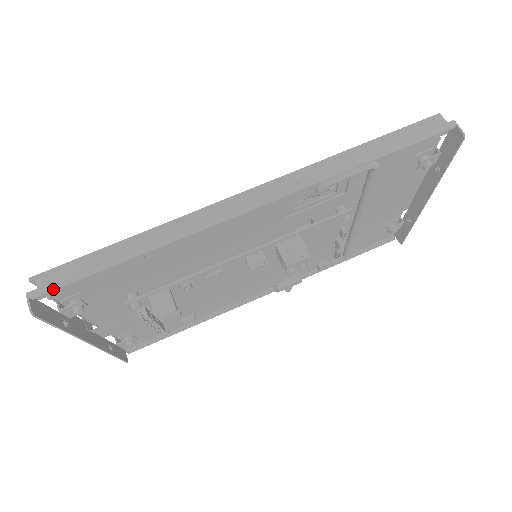
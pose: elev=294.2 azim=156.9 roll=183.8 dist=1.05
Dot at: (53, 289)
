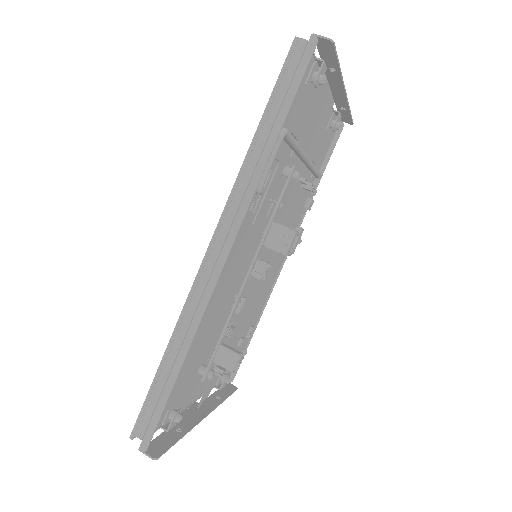
Dot at: (152, 433)
